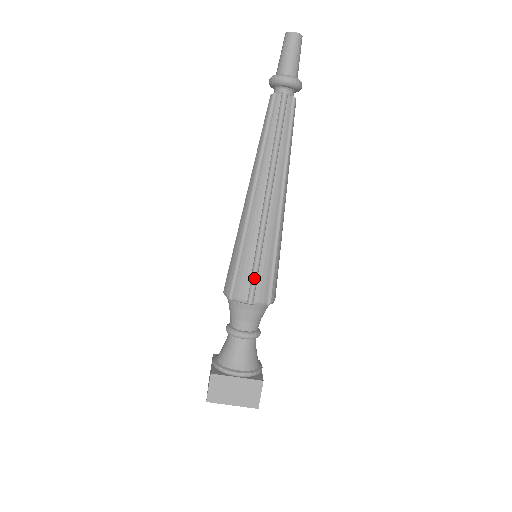
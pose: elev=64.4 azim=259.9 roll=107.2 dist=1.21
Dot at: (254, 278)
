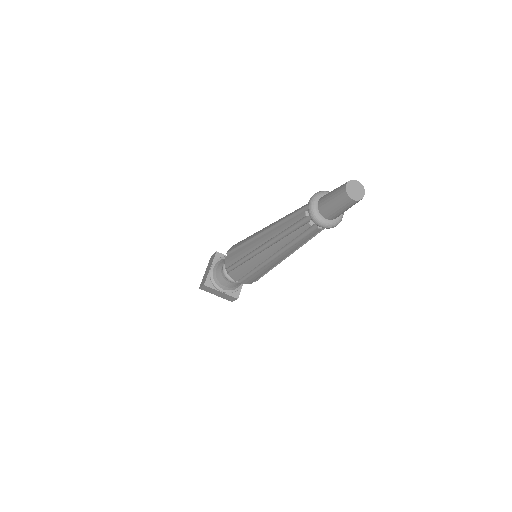
Dot at: (245, 276)
